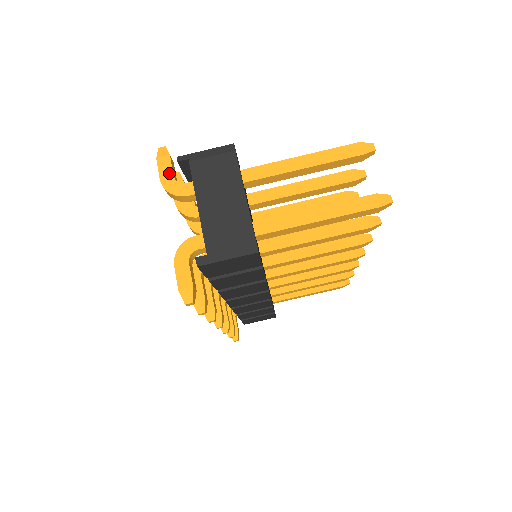
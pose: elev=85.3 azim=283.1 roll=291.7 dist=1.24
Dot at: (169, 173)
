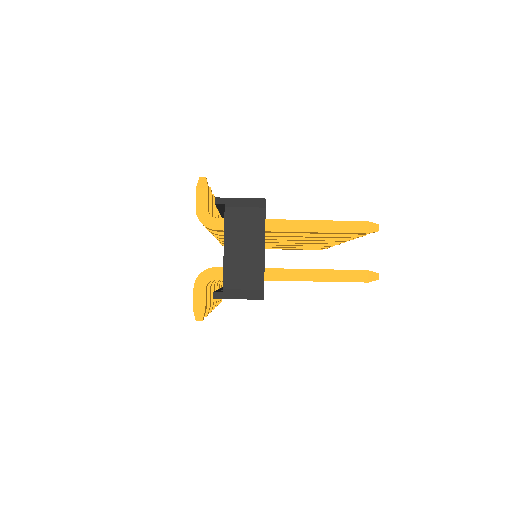
Dot at: (204, 205)
